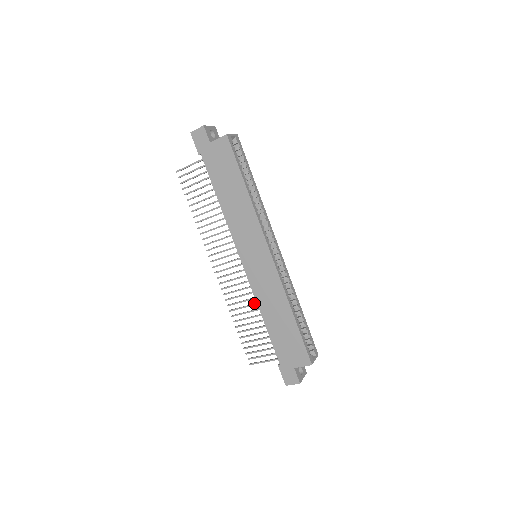
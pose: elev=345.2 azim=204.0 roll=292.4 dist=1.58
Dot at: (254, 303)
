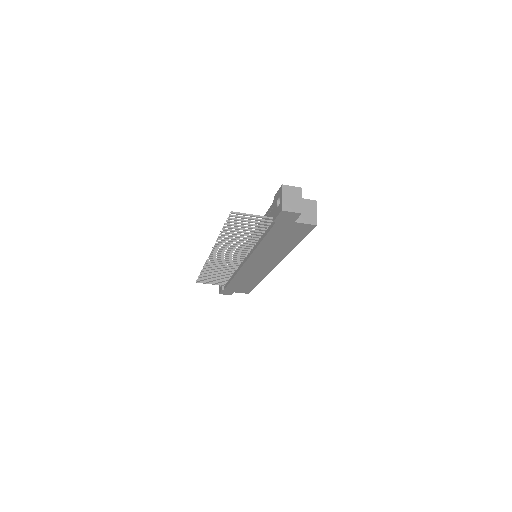
Dot at: (230, 270)
